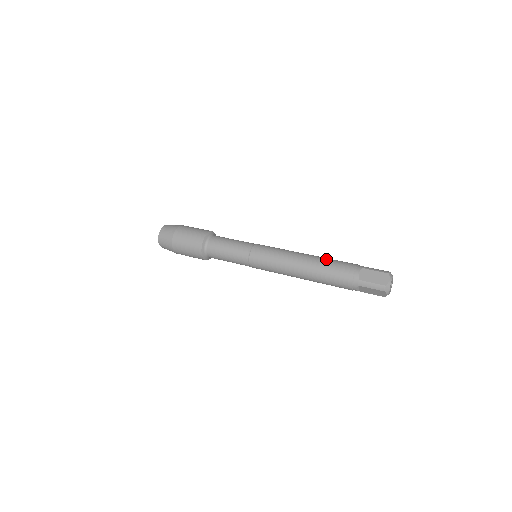
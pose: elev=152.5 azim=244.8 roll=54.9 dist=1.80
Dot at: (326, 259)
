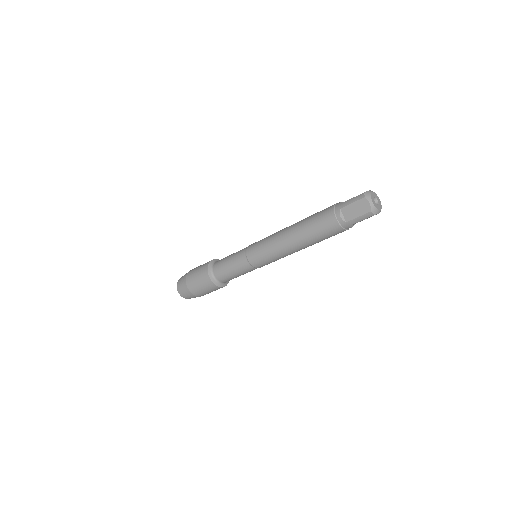
Dot at: occluded
